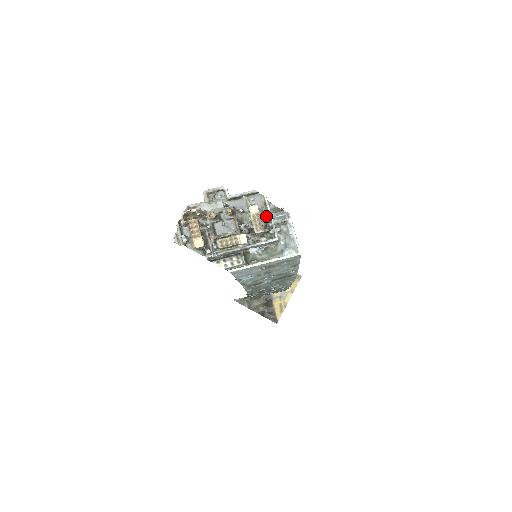
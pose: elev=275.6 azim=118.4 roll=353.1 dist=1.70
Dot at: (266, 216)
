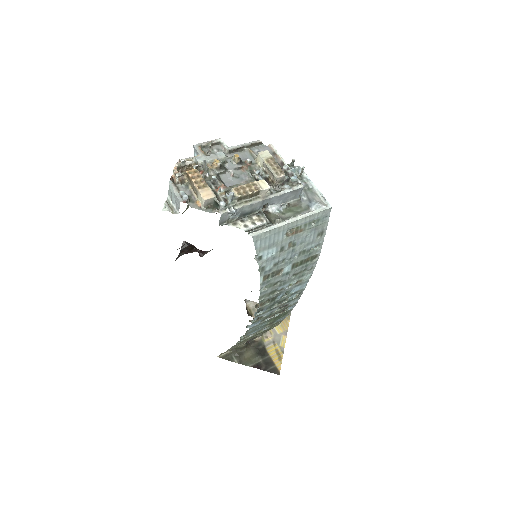
Dot at: occluded
